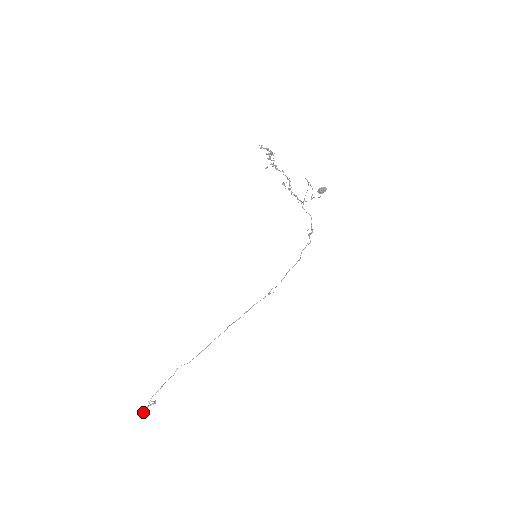
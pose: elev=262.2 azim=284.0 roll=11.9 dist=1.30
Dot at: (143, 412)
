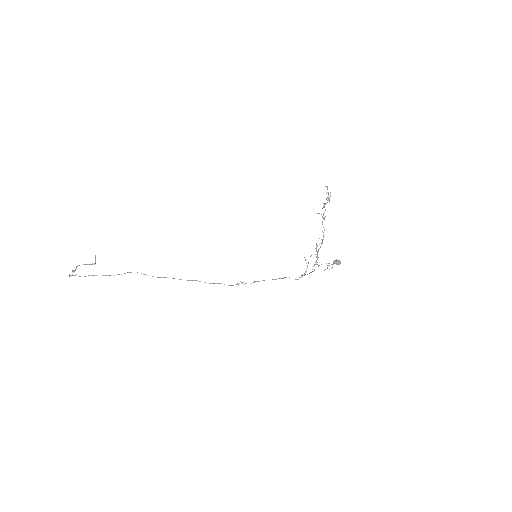
Dot at: (78, 265)
